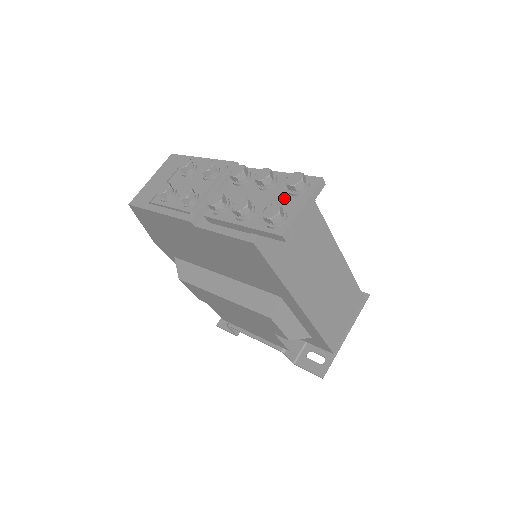
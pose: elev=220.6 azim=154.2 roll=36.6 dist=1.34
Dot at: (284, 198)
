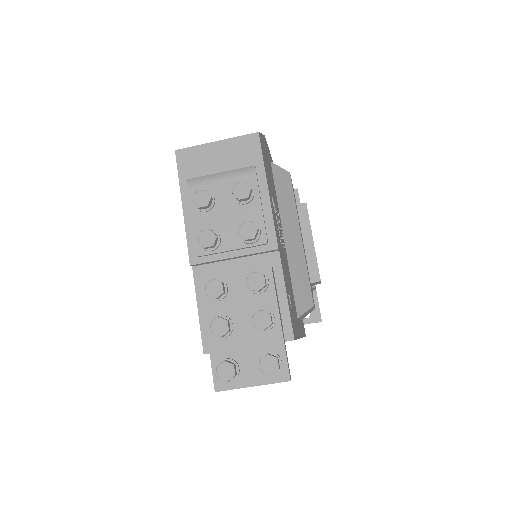
Dot at: (253, 358)
